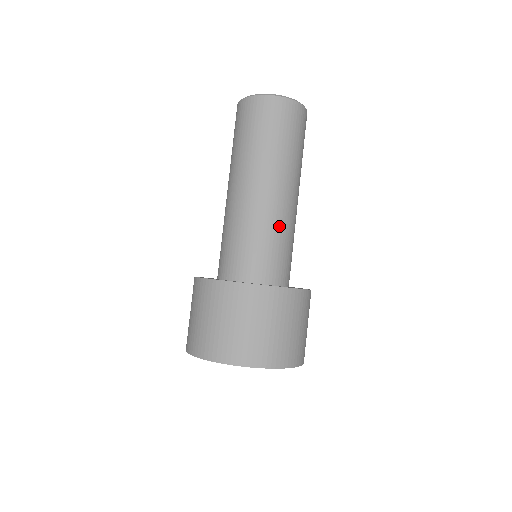
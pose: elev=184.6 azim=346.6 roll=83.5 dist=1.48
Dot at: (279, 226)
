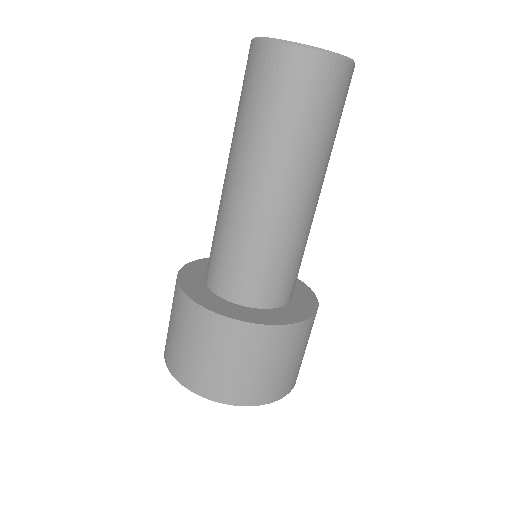
Dot at: occluded
